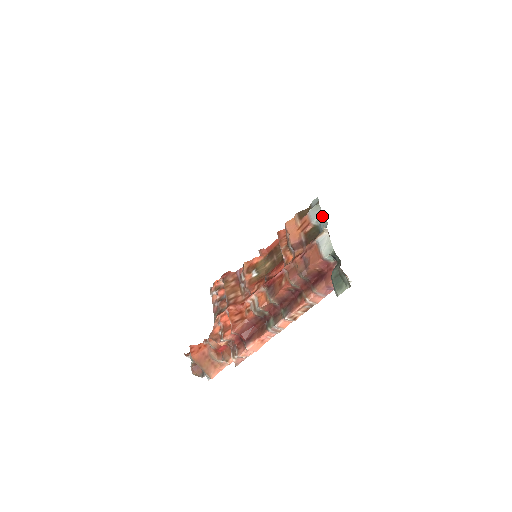
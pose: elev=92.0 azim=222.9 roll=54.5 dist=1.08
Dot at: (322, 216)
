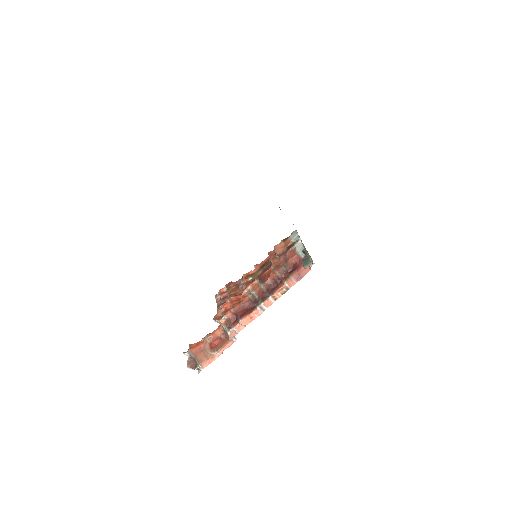
Dot at: (298, 236)
